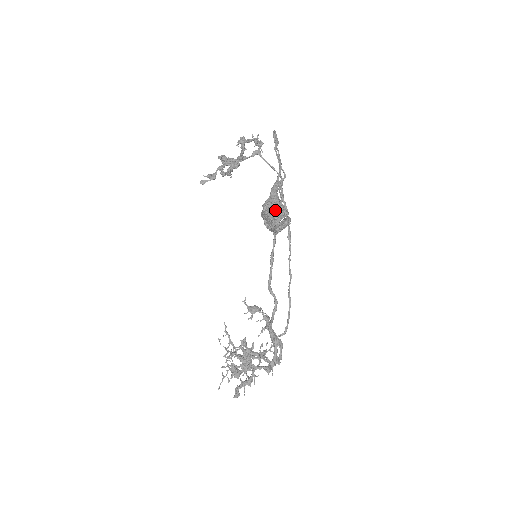
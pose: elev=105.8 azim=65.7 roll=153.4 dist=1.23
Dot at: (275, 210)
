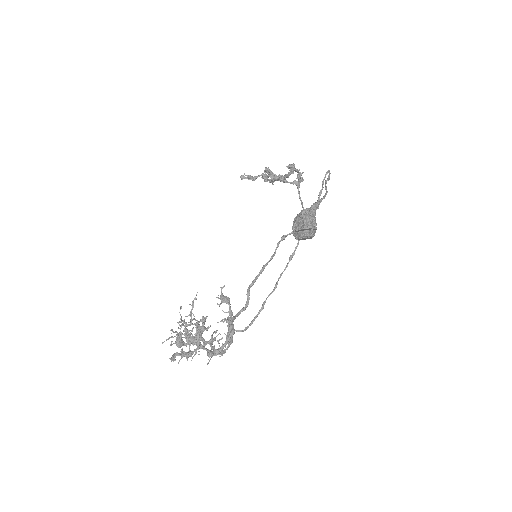
Dot at: (311, 218)
